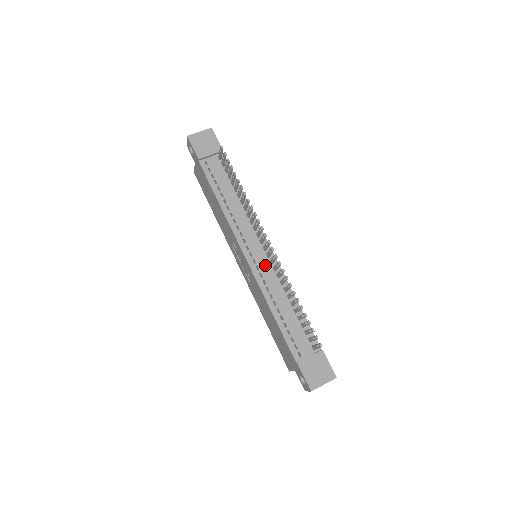
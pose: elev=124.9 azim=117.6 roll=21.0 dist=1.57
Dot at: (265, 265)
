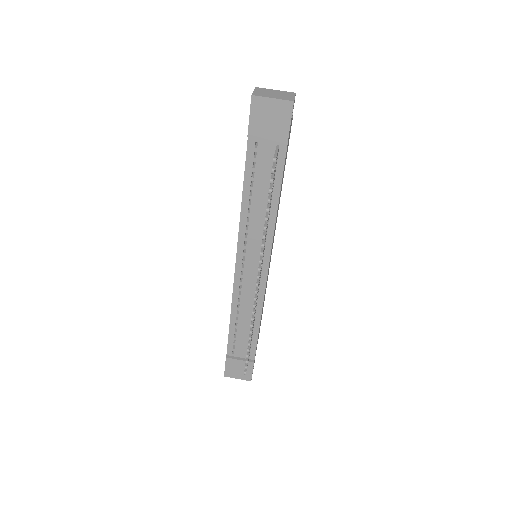
Dot at: (251, 281)
